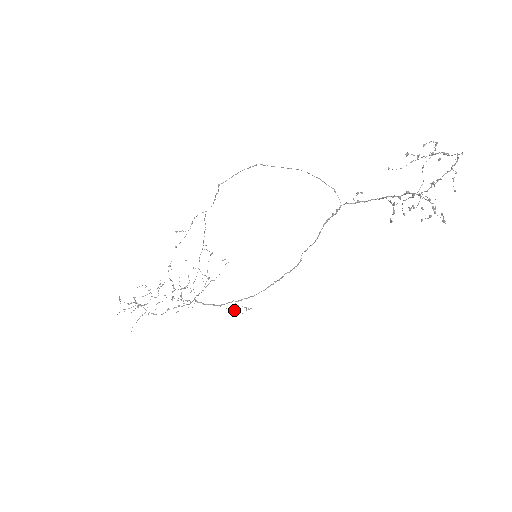
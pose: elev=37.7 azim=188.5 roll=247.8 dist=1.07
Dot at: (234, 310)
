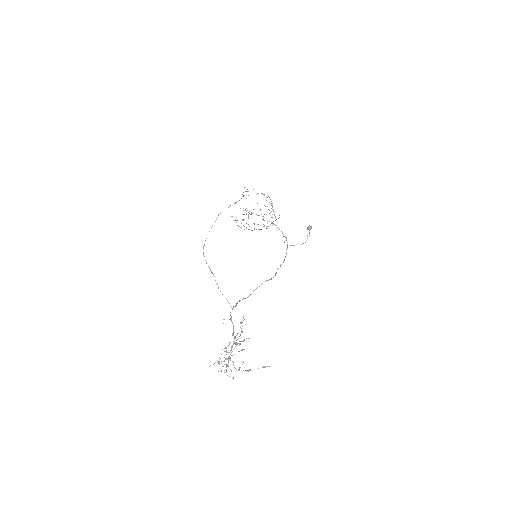
Dot at: (308, 227)
